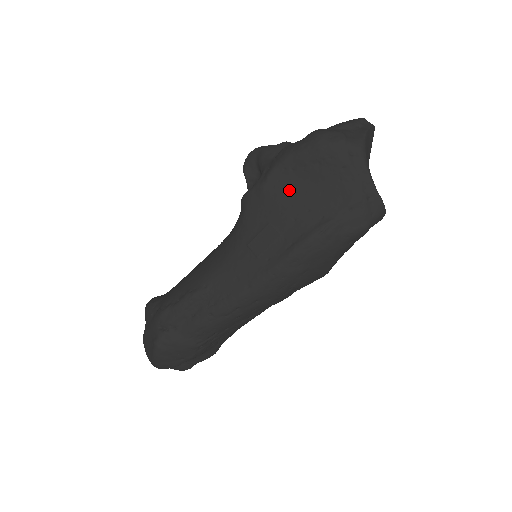
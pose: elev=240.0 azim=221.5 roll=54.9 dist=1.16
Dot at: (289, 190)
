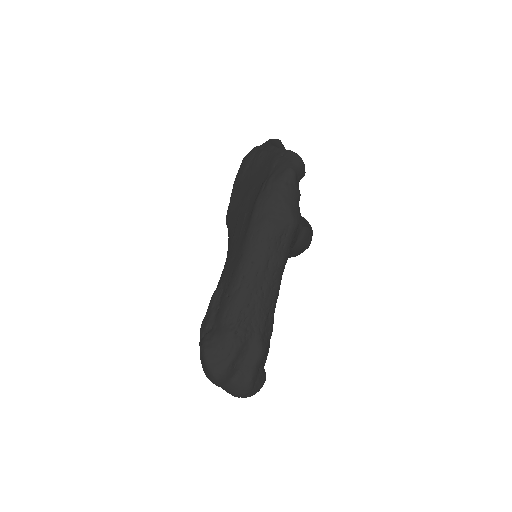
Dot at: (242, 192)
